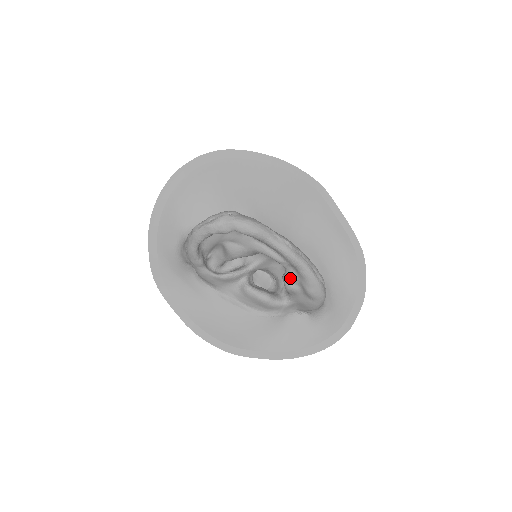
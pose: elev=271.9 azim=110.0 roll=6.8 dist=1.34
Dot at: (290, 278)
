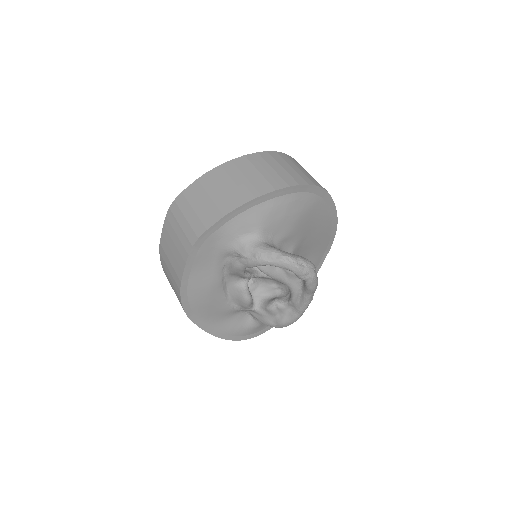
Dot at: (282, 309)
